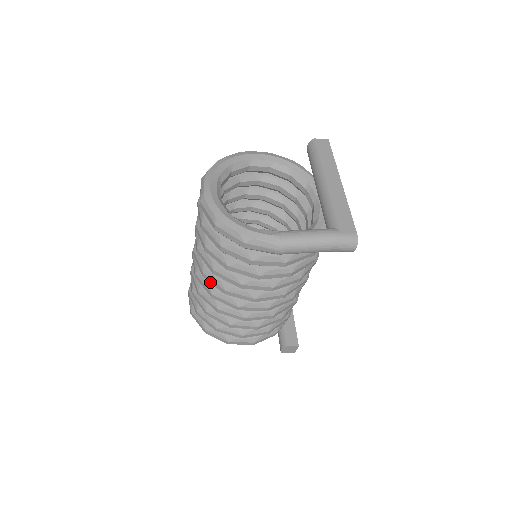
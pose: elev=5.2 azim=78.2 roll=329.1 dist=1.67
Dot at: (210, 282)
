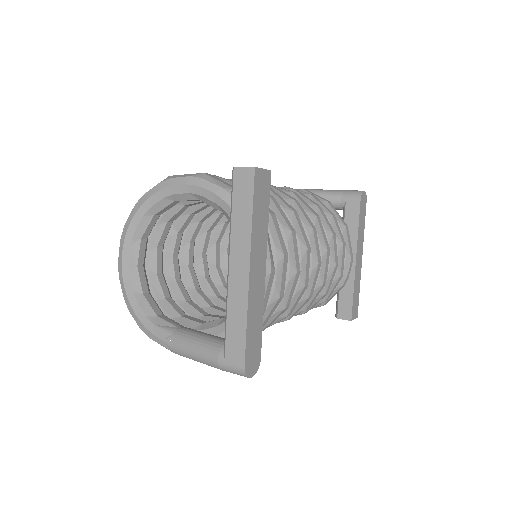
Dot at: occluded
